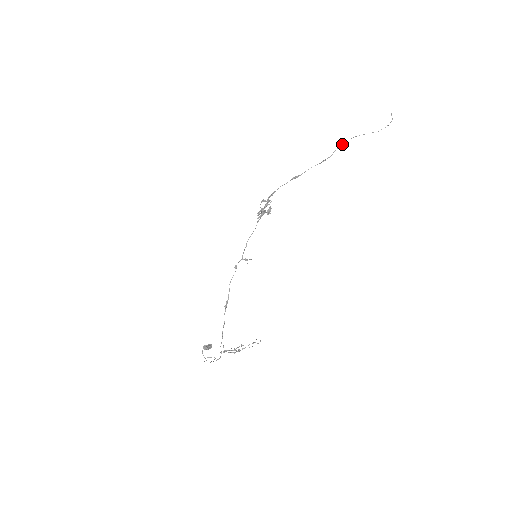
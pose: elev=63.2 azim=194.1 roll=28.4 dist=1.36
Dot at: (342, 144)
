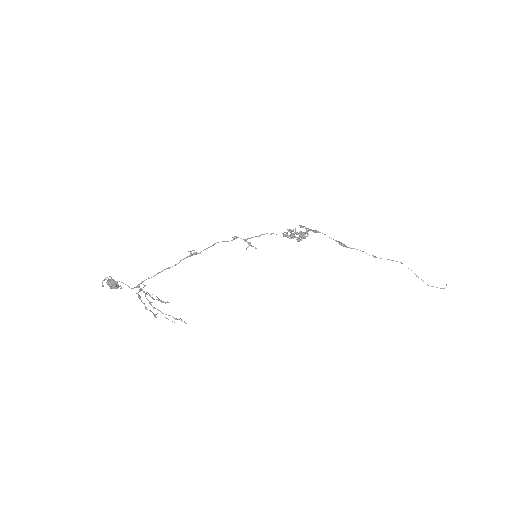
Dot at: occluded
